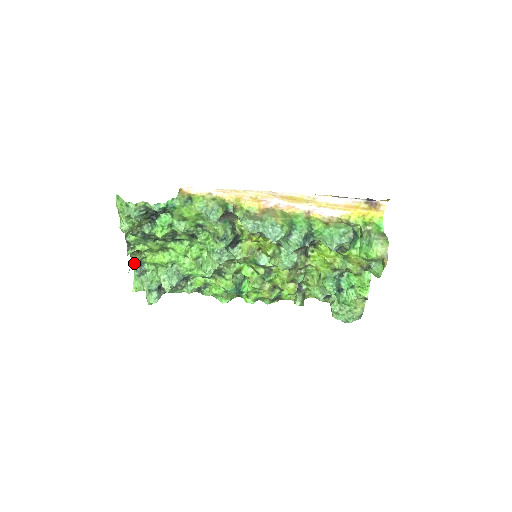
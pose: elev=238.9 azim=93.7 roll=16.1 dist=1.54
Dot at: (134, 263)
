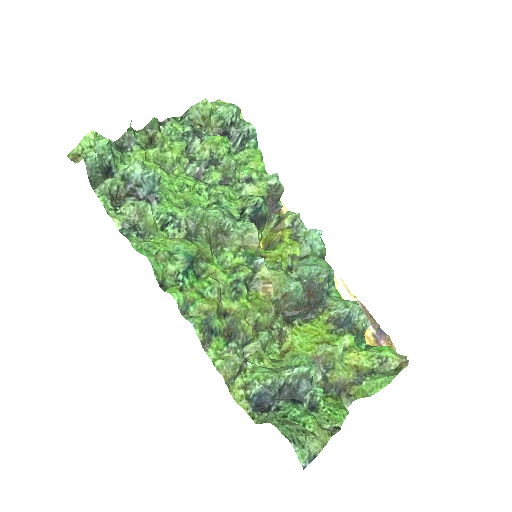
Dot at: (131, 135)
